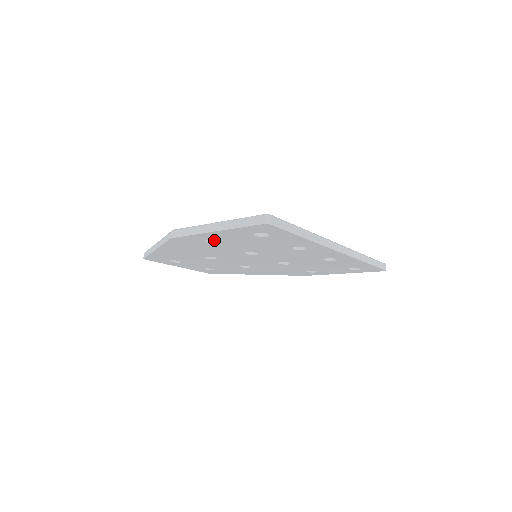
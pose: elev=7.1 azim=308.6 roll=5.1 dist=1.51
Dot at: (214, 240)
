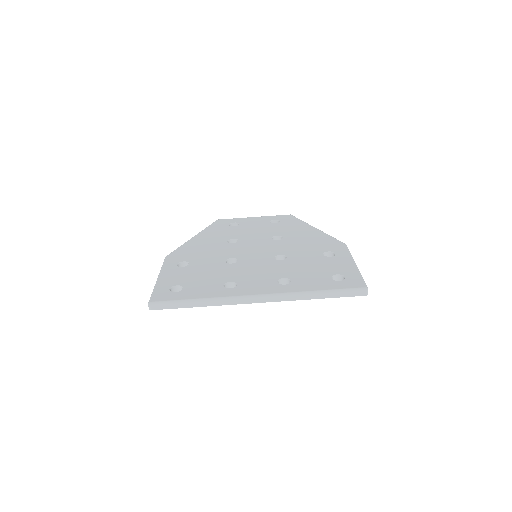
Dot at: occluded
